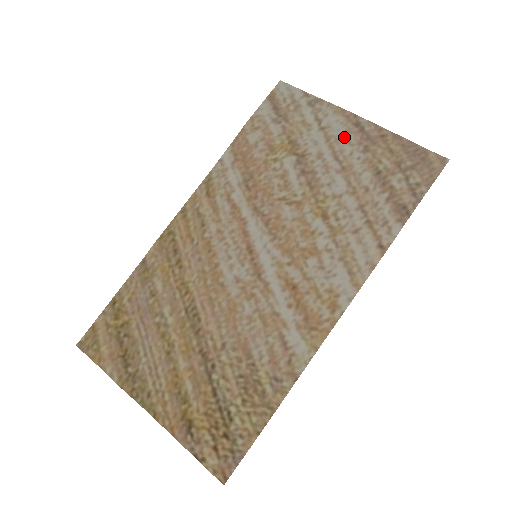
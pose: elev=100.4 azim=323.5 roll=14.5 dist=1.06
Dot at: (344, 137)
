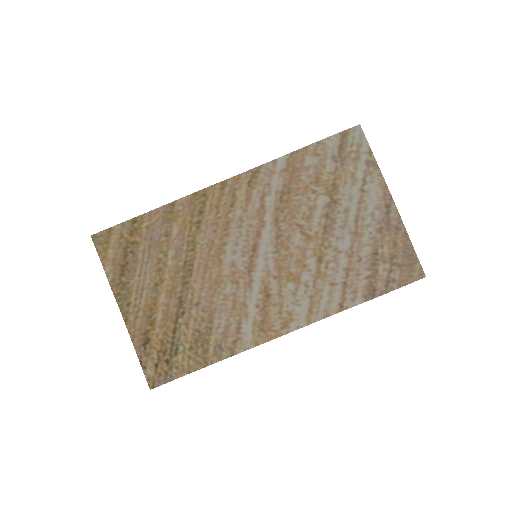
Dot at: (372, 209)
